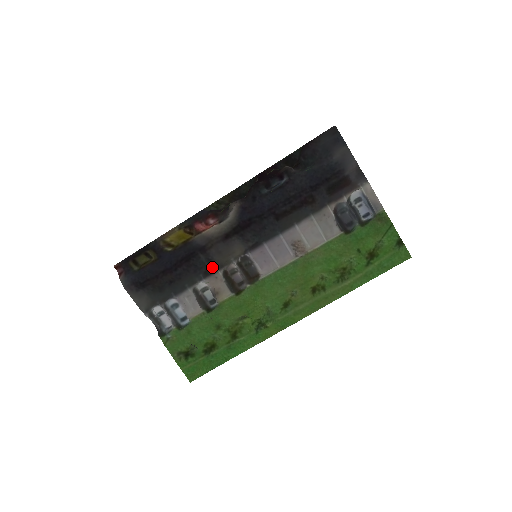
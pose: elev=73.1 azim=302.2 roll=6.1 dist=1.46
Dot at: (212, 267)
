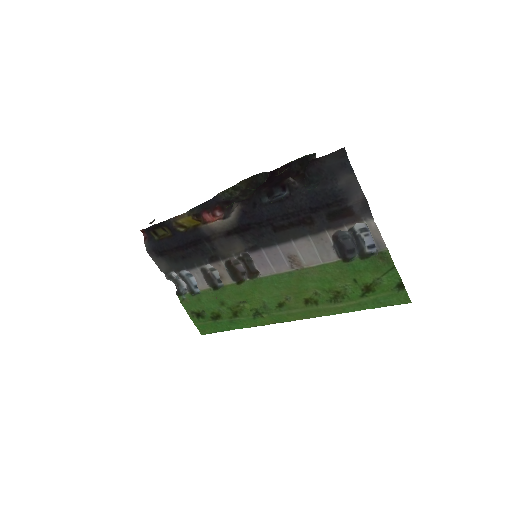
Dot at: (216, 256)
